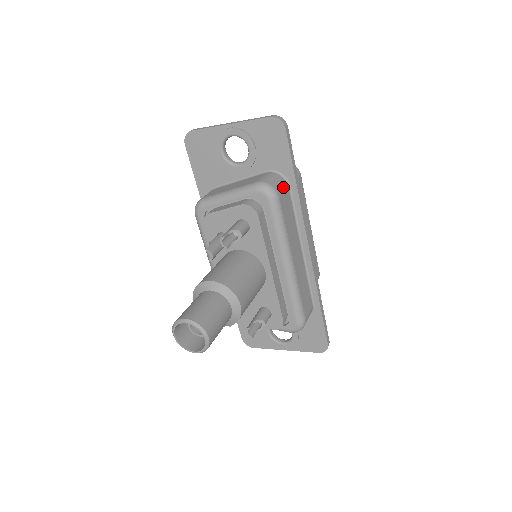
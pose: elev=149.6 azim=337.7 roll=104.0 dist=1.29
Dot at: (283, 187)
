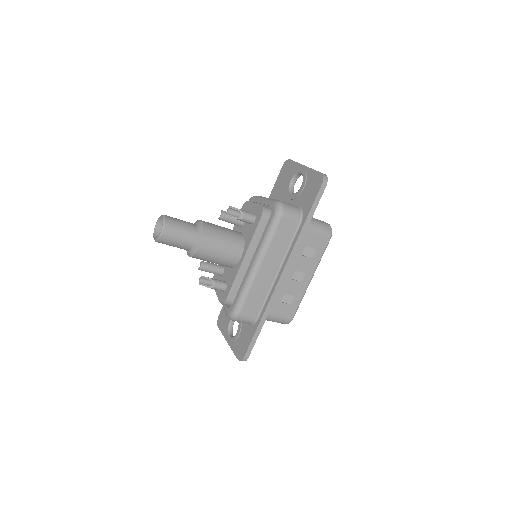
Dot at: (293, 218)
